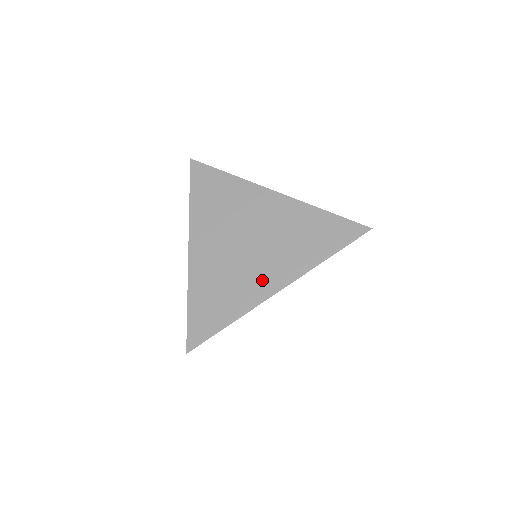
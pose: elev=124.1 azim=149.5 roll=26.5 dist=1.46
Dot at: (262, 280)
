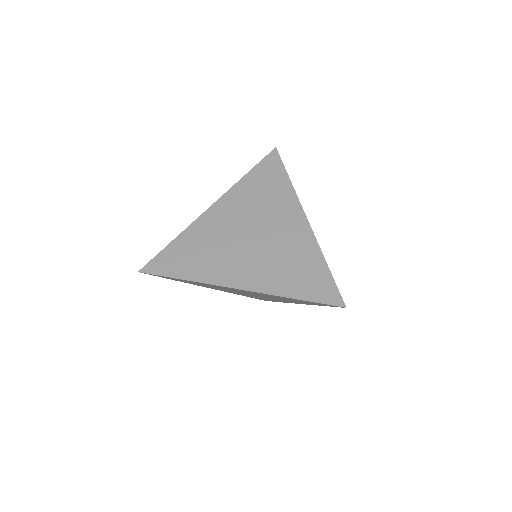
Dot at: (234, 271)
